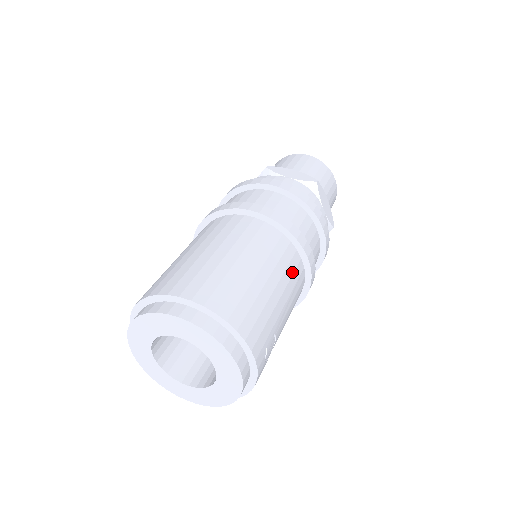
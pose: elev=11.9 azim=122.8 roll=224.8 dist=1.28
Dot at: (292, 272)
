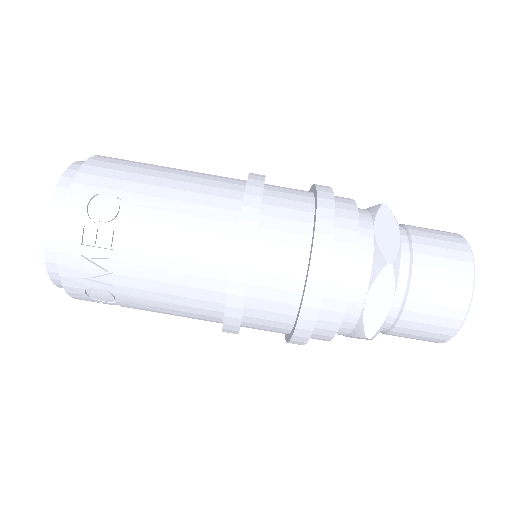
Dot at: (211, 194)
